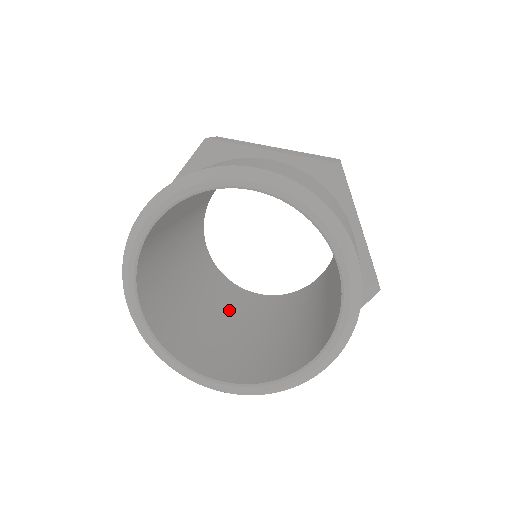
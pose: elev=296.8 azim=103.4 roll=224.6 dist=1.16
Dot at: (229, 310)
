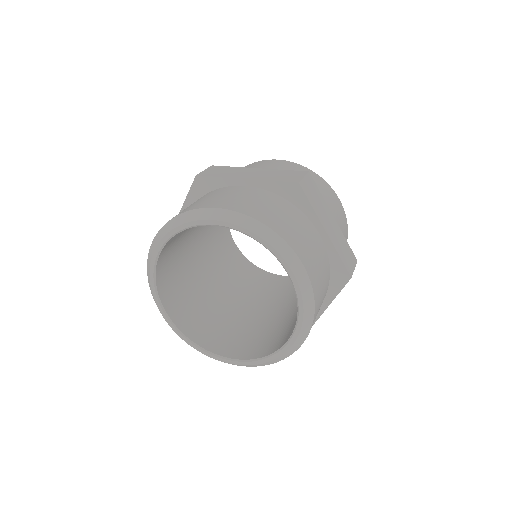
Dot at: (250, 295)
